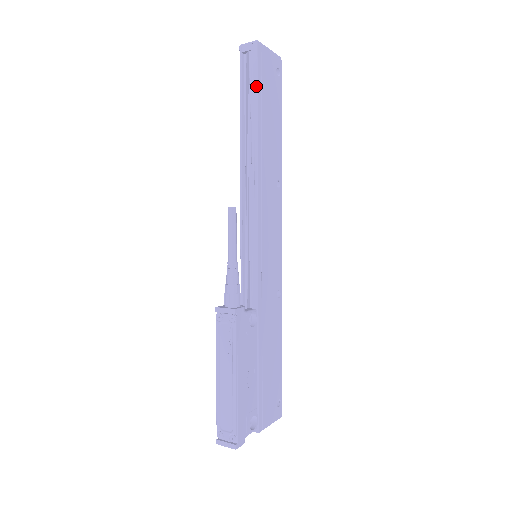
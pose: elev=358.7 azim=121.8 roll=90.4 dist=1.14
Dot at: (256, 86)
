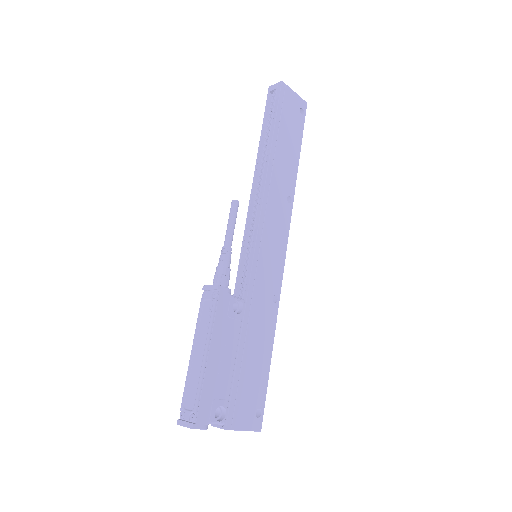
Dot at: (276, 113)
